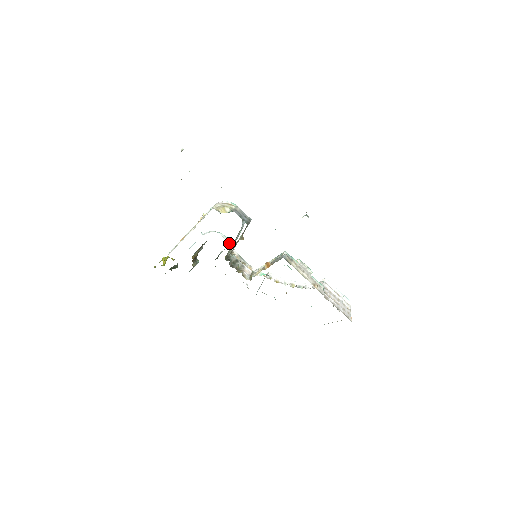
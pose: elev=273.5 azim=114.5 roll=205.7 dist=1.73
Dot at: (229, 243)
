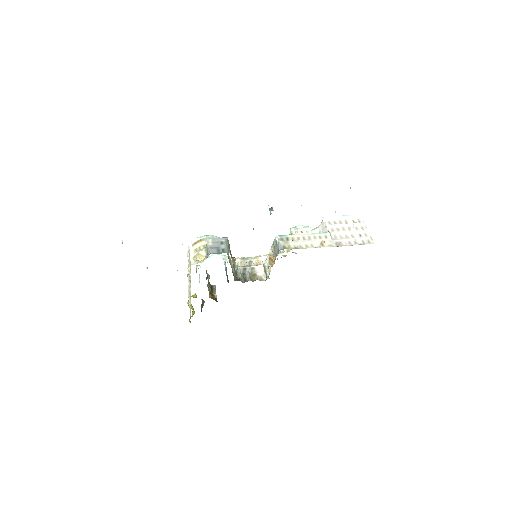
Dot at: (225, 256)
